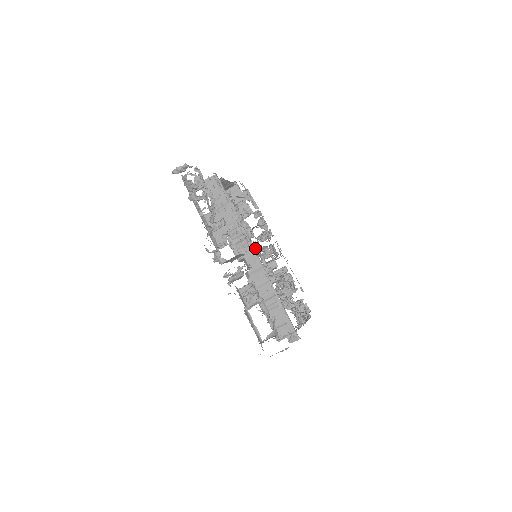
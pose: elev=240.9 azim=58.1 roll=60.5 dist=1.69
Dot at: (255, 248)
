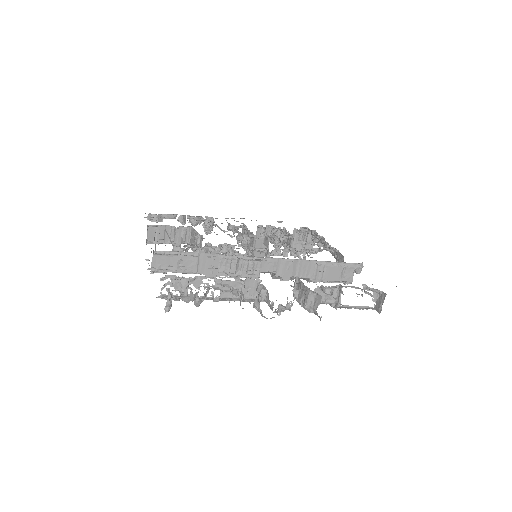
Dot at: occluded
